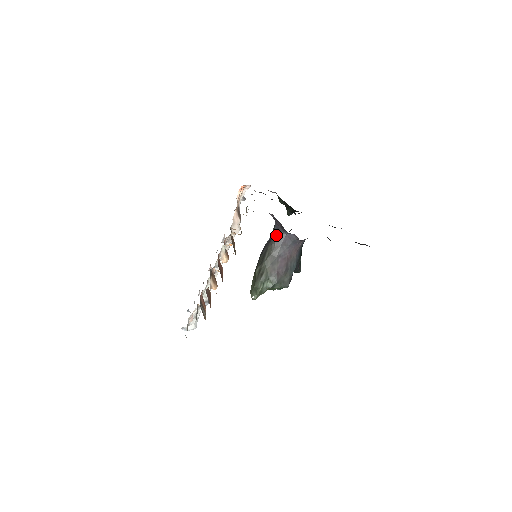
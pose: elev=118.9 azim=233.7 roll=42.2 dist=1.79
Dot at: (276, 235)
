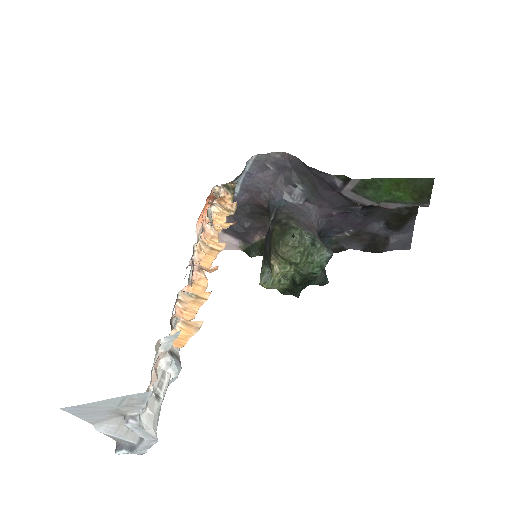
Dot at: (281, 205)
